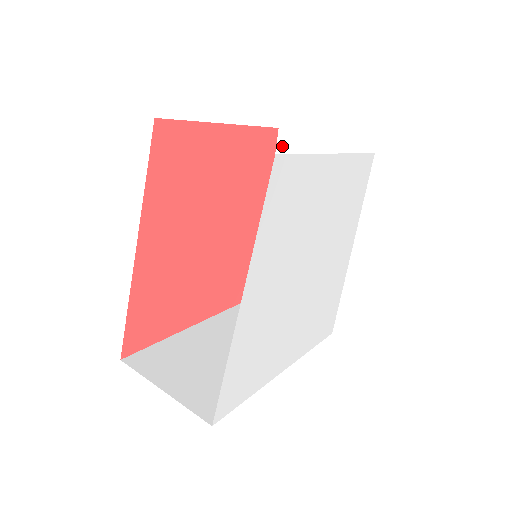
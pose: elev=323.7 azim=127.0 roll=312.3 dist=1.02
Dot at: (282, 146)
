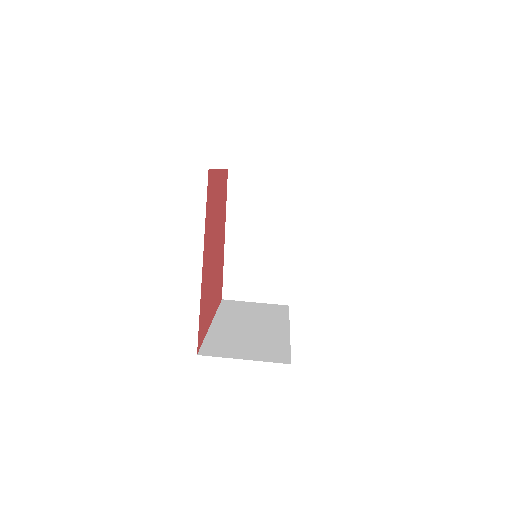
Dot at: (232, 181)
